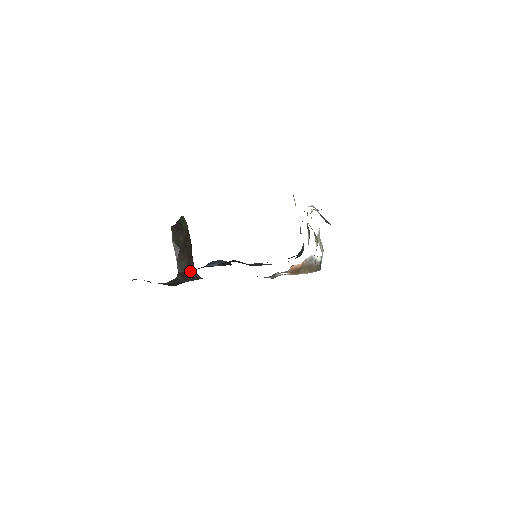
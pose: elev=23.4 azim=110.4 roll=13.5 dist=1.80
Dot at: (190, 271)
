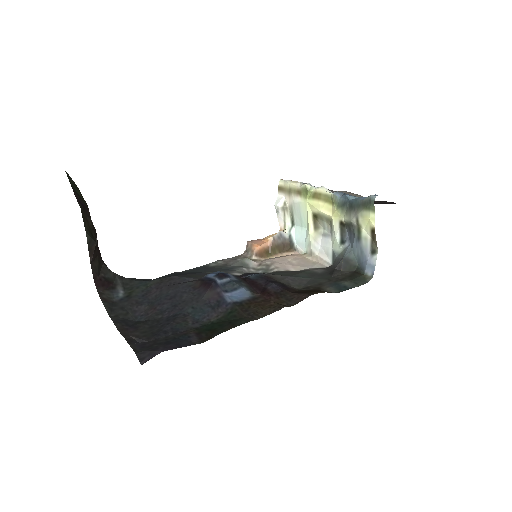
Dot at: (105, 271)
